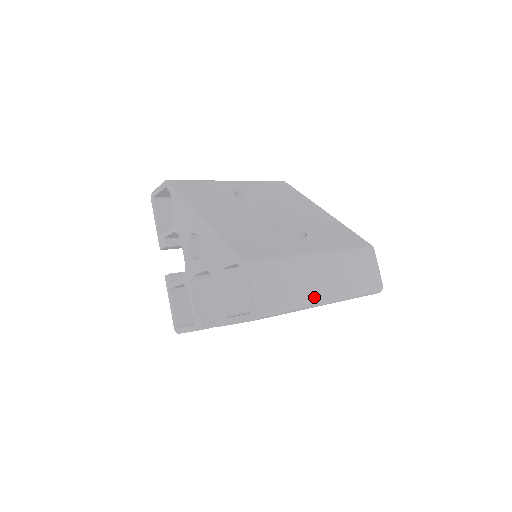
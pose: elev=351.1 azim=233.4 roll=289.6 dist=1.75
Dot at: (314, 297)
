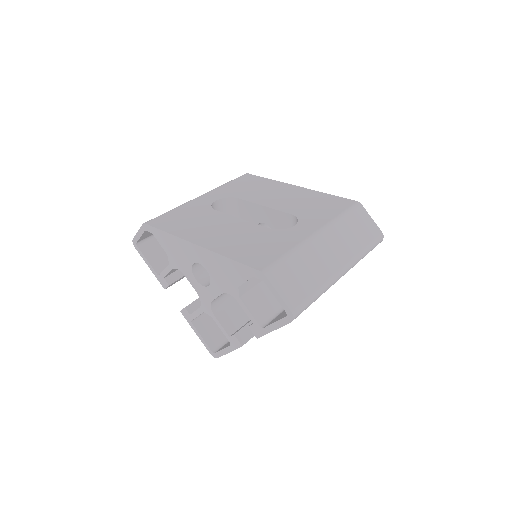
Dot at: (332, 274)
